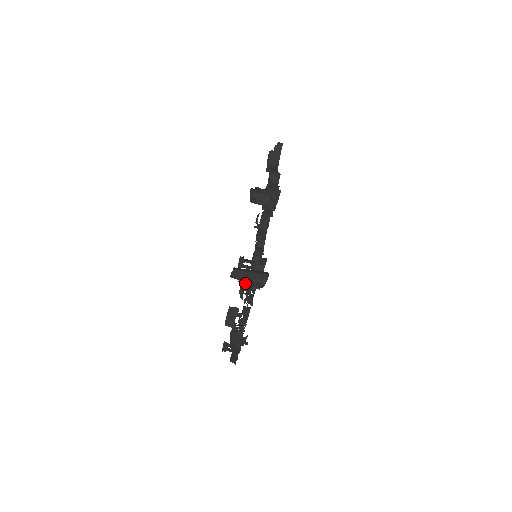
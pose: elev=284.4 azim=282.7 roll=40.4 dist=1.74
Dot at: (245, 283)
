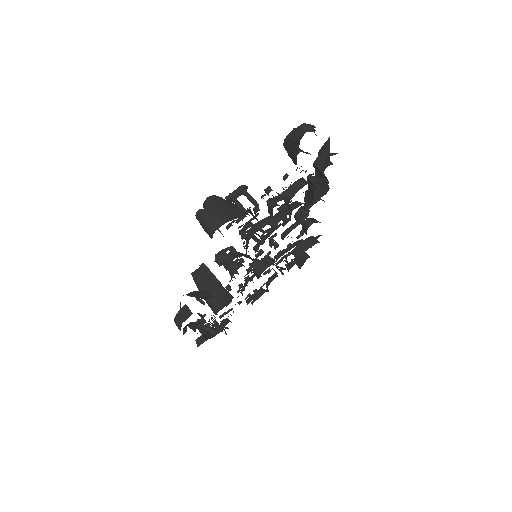
Dot at: (180, 305)
